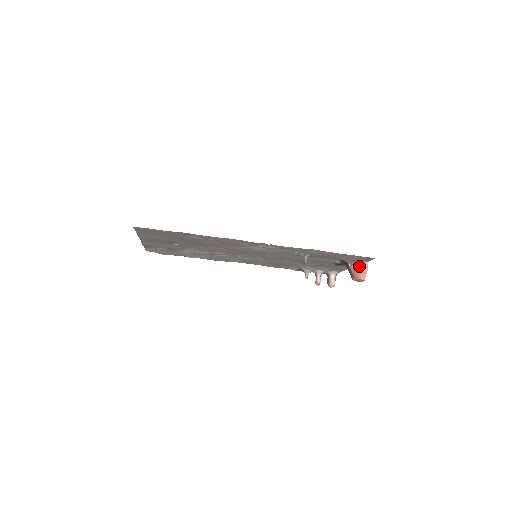
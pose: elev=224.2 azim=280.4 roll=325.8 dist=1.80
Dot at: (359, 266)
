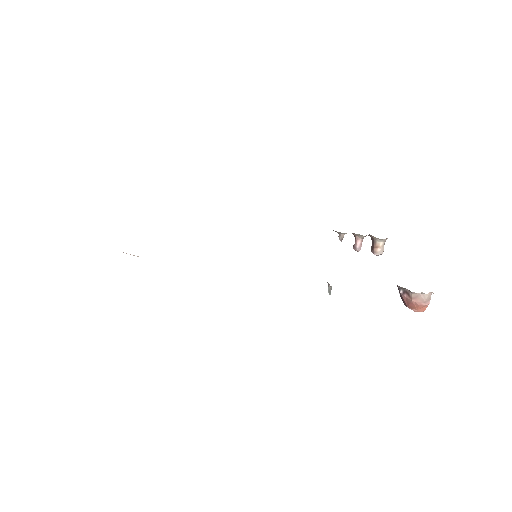
Dot at: (416, 299)
